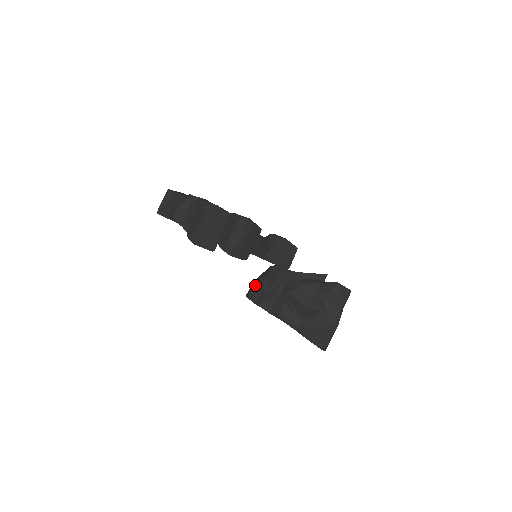
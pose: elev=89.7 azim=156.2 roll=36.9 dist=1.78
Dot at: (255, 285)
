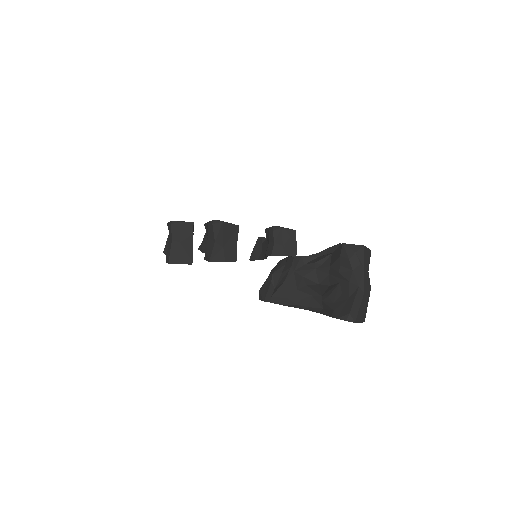
Dot at: (264, 284)
